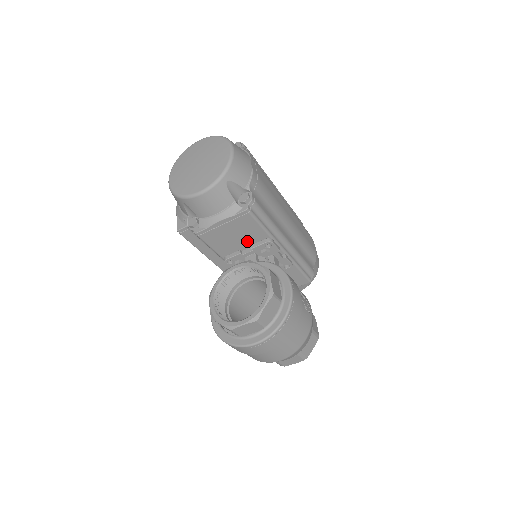
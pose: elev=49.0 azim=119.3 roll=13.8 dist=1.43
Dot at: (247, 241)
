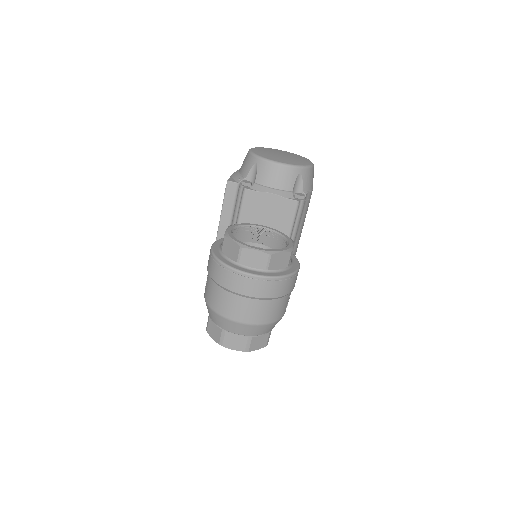
Dot at: occluded
